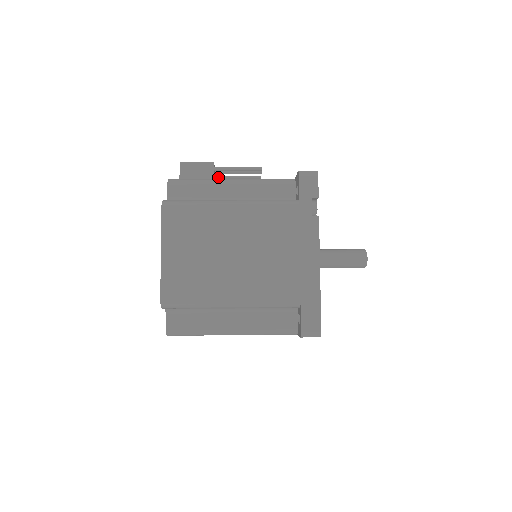
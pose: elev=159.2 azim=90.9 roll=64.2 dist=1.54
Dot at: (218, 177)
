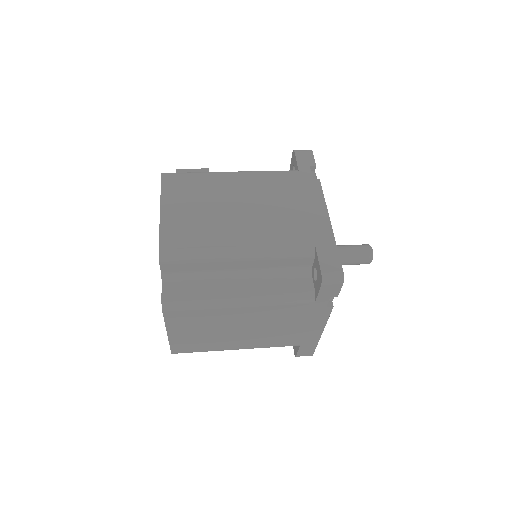
Dot at: occluded
